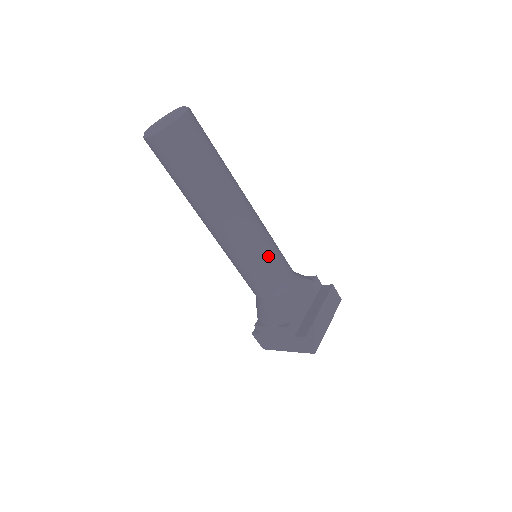
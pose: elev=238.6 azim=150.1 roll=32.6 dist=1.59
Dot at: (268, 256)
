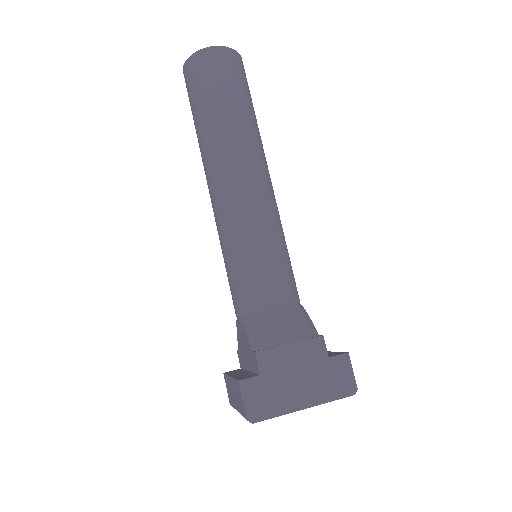
Dot at: occluded
